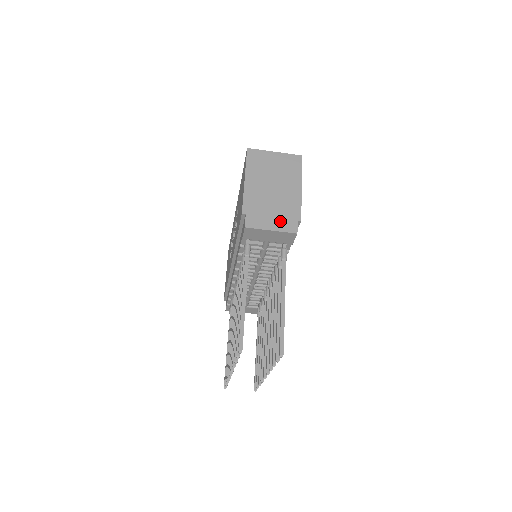
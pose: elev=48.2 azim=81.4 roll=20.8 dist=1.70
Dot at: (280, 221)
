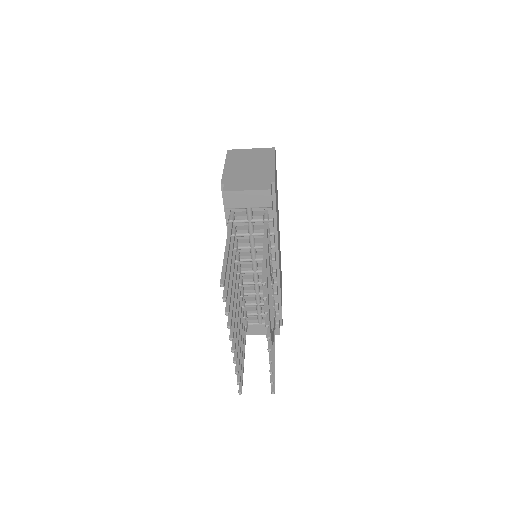
Dot at: (255, 184)
